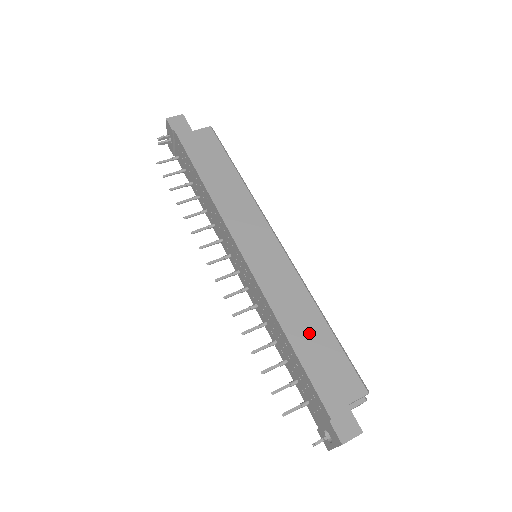
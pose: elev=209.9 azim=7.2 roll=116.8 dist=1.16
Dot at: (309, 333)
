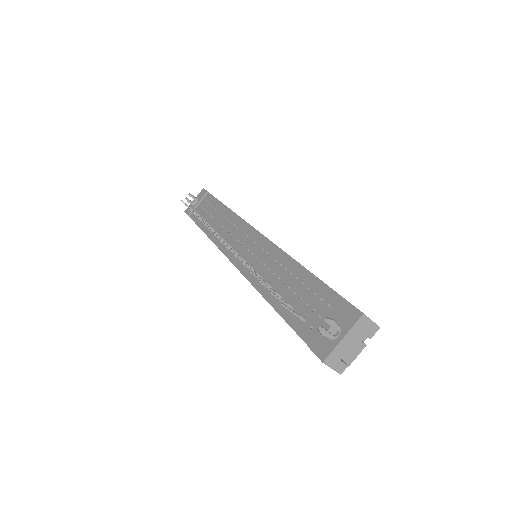
Dot at: occluded
